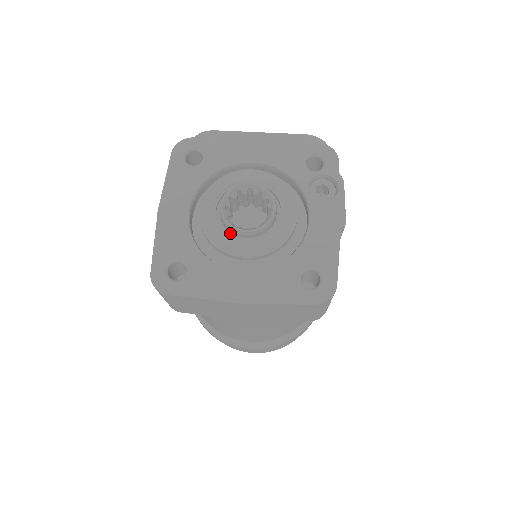
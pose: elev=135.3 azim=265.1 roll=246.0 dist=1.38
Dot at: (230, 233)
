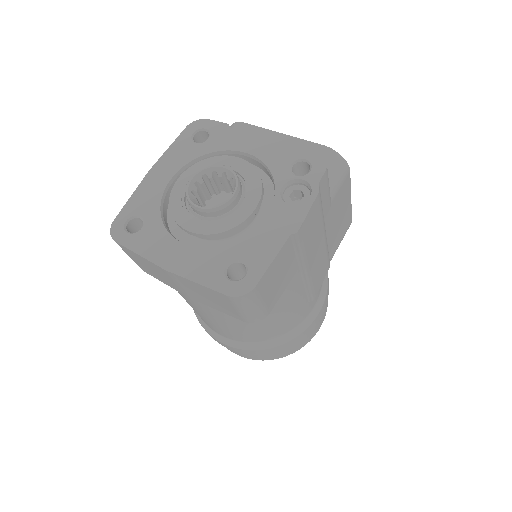
Dot at: (190, 207)
